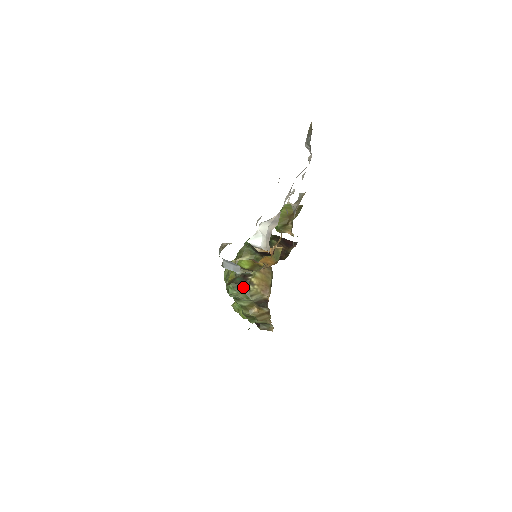
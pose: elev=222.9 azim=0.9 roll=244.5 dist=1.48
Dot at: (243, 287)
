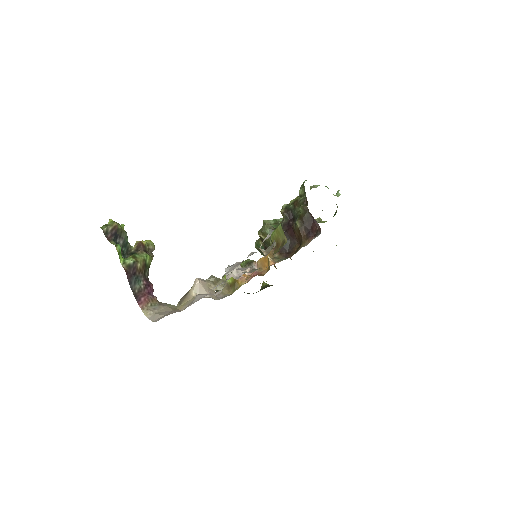
Dot at: occluded
